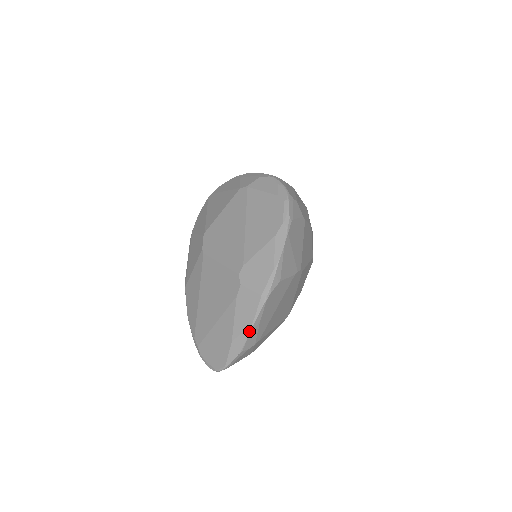
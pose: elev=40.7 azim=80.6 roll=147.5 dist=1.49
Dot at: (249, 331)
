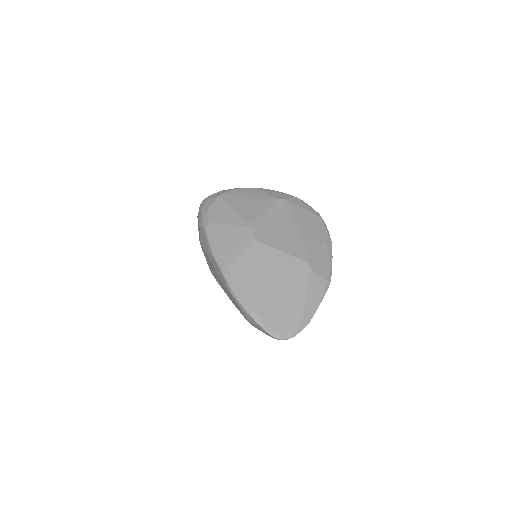
Dot at: (318, 306)
